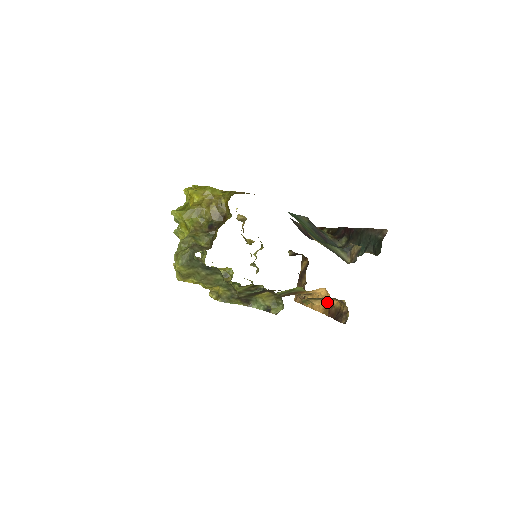
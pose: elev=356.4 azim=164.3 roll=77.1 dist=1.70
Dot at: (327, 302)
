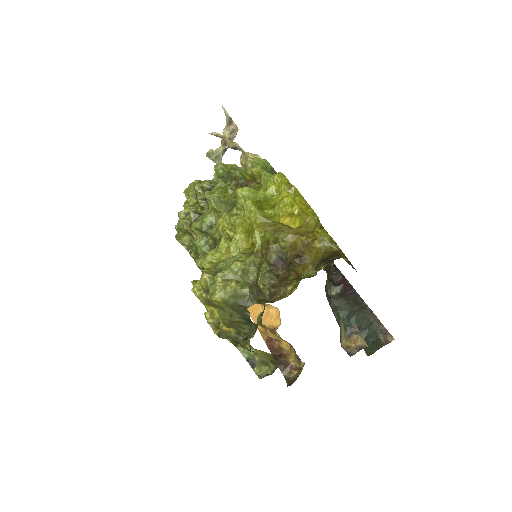
Dot at: (280, 339)
